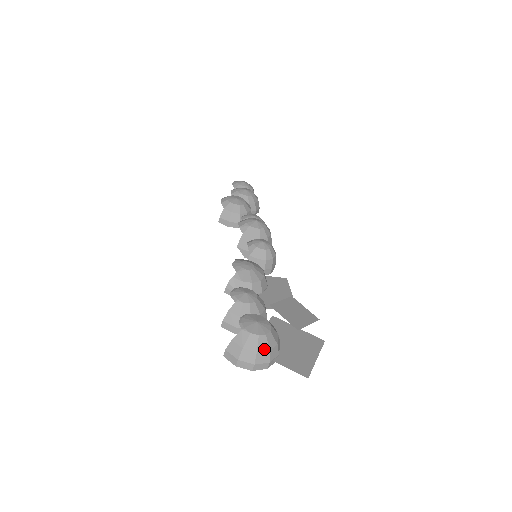
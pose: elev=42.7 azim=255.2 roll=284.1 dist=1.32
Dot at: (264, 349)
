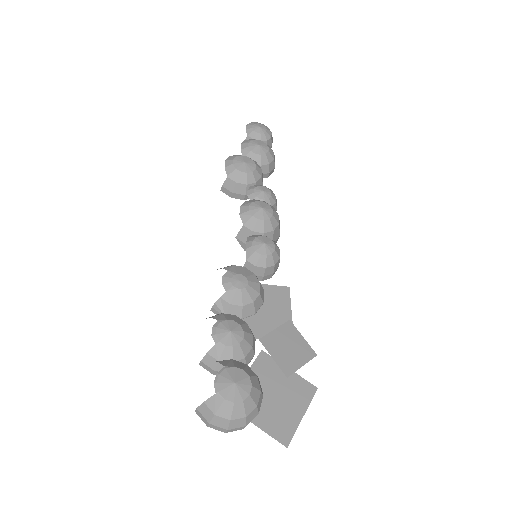
Dot at: (239, 416)
